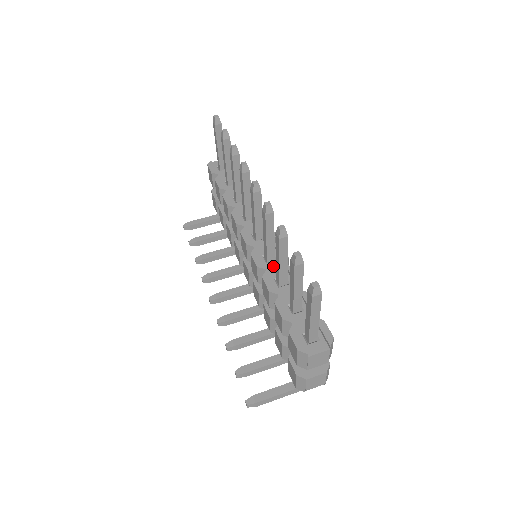
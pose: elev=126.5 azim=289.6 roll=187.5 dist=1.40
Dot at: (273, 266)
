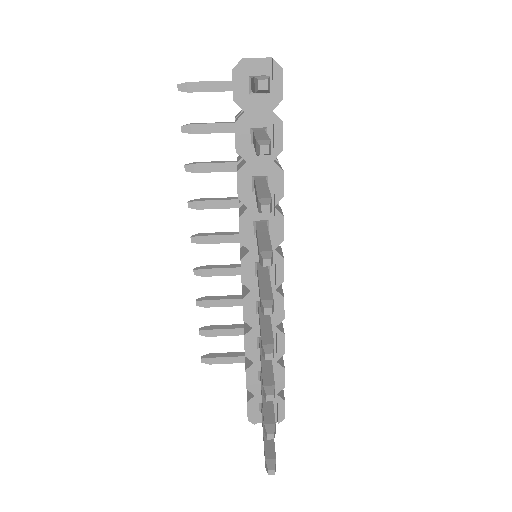
Dot at: occluded
